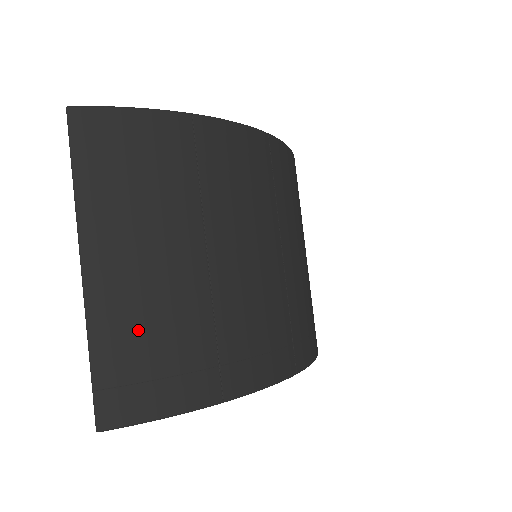
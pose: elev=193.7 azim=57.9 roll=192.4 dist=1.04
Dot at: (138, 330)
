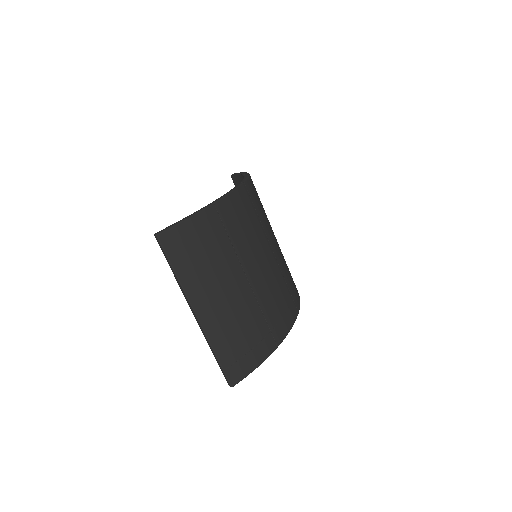
Dot at: (232, 333)
